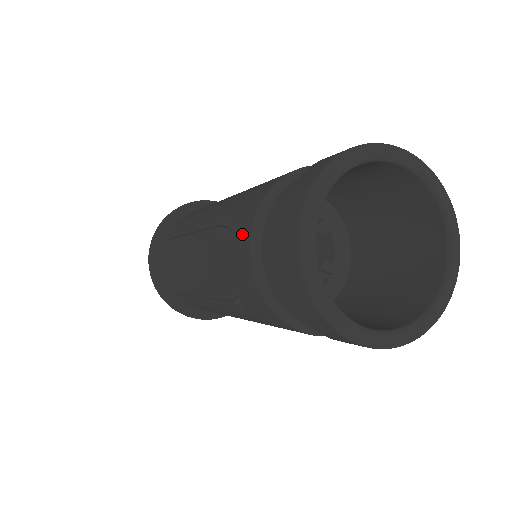
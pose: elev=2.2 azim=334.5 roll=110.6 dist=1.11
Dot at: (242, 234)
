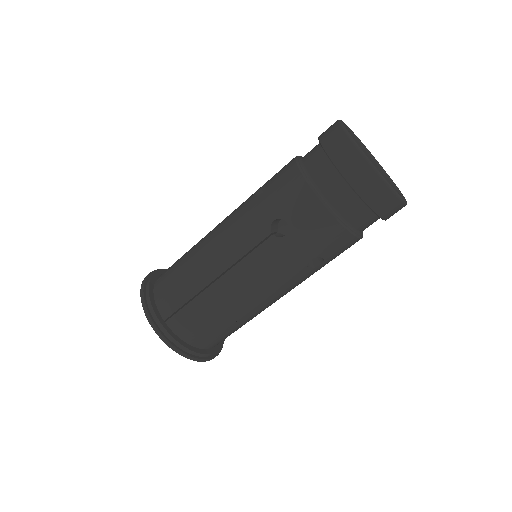
Dot at: occluded
